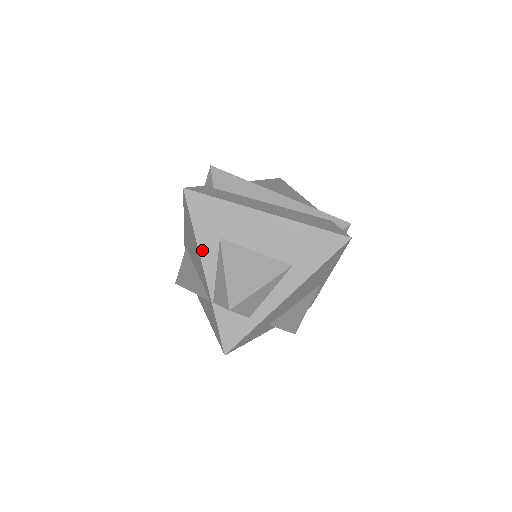
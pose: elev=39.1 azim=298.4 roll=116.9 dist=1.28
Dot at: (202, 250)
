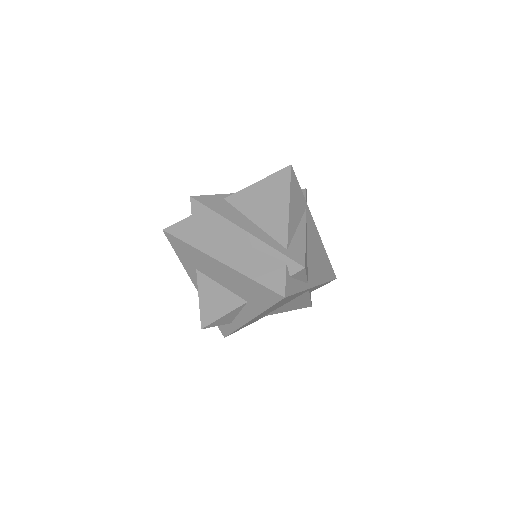
Dot at: (189, 273)
